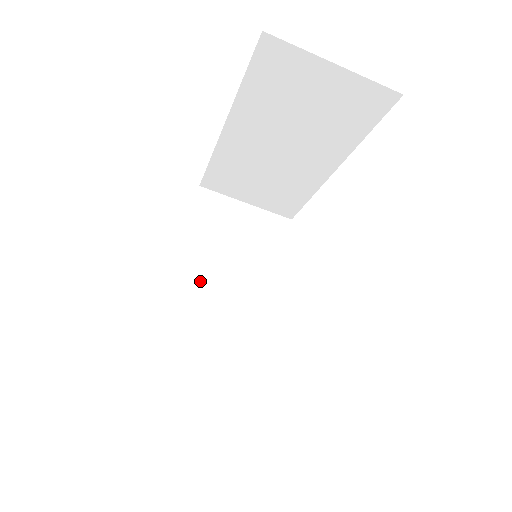
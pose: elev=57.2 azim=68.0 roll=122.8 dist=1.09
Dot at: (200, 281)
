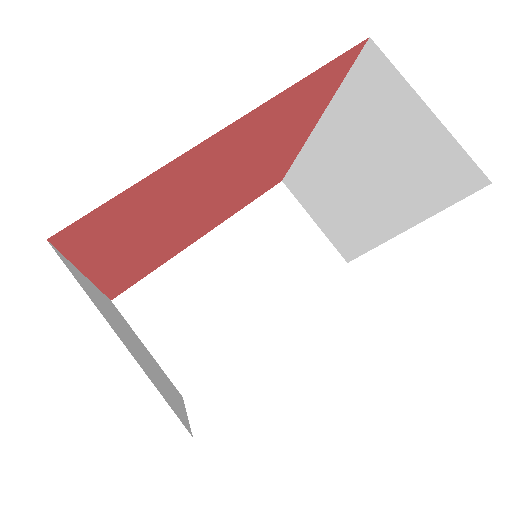
Dot at: (116, 315)
